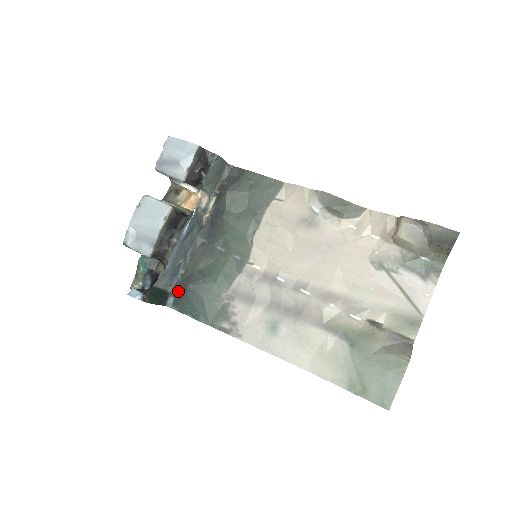
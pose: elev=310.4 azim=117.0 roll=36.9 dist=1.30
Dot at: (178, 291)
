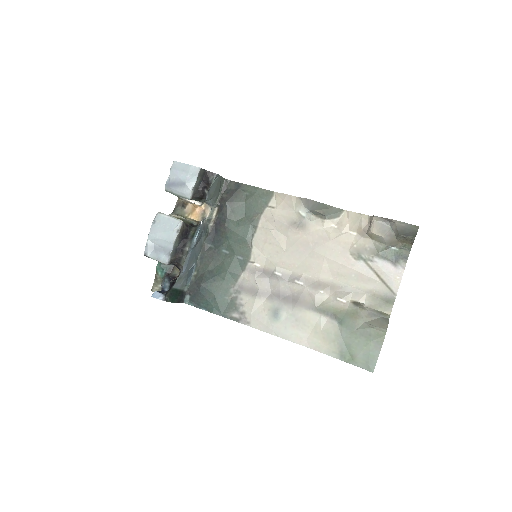
Dot at: (193, 290)
